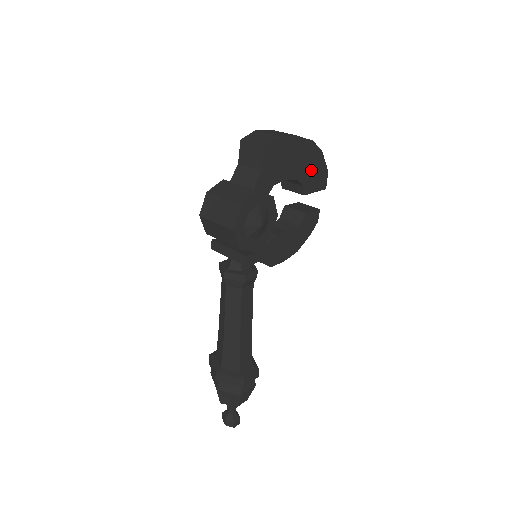
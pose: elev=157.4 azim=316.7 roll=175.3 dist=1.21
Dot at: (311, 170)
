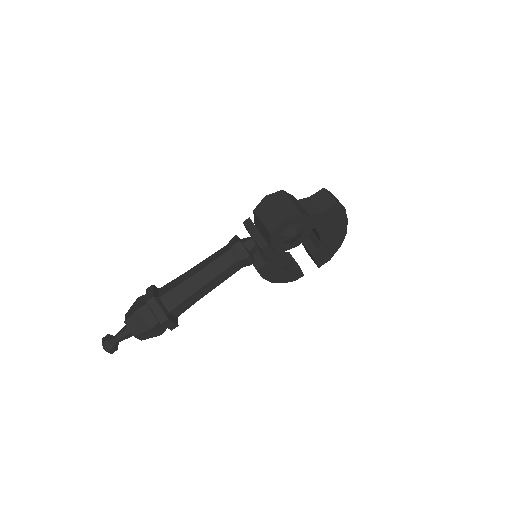
Dot at: (329, 247)
